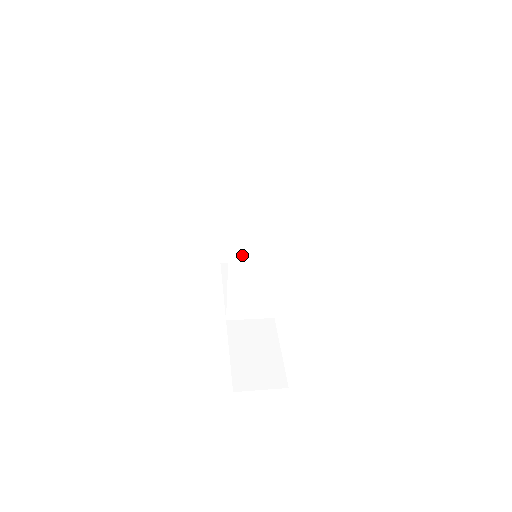
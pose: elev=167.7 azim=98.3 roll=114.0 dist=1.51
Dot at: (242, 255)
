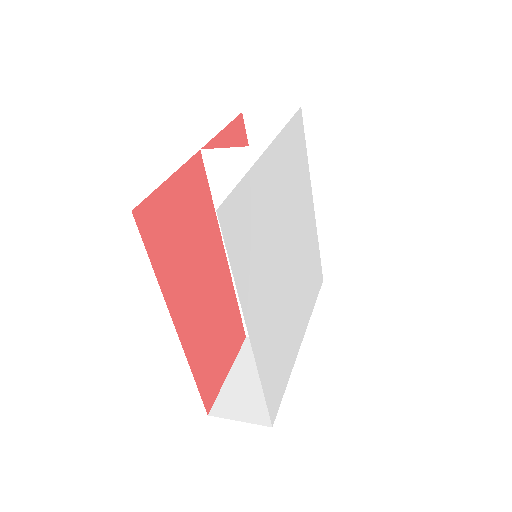
Dot at: occluded
